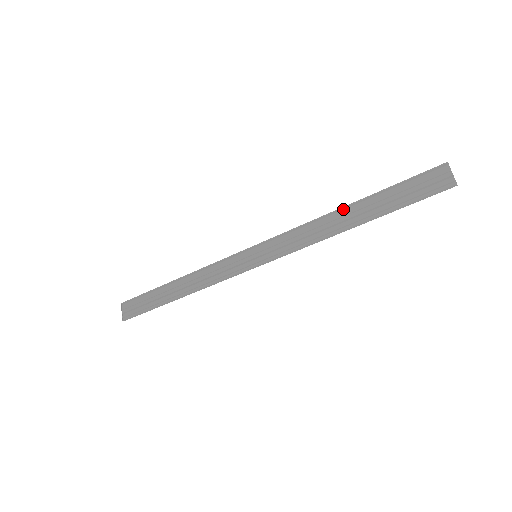
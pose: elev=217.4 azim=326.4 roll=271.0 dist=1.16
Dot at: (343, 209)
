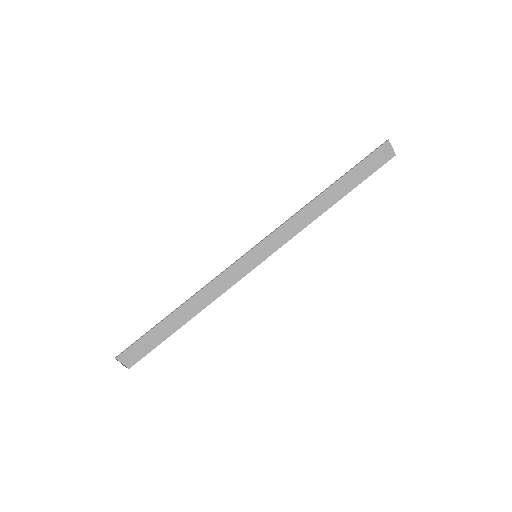
Dot at: (321, 194)
